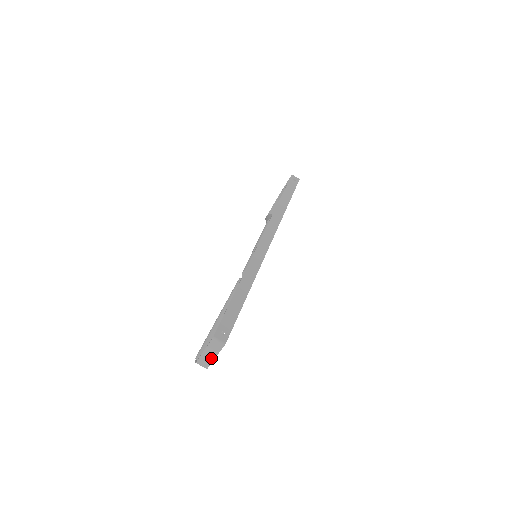
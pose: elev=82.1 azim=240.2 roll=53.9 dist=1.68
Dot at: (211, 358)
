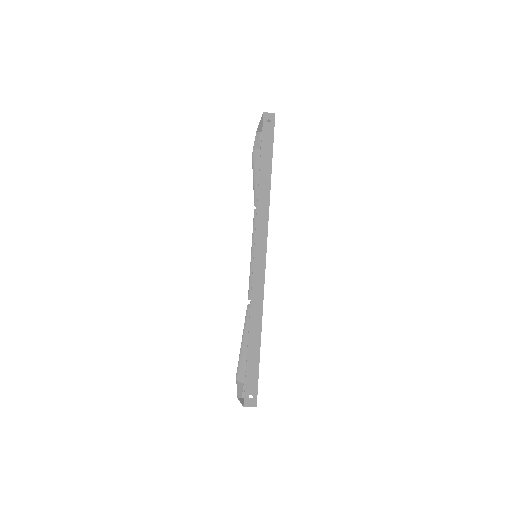
Dot at: occluded
